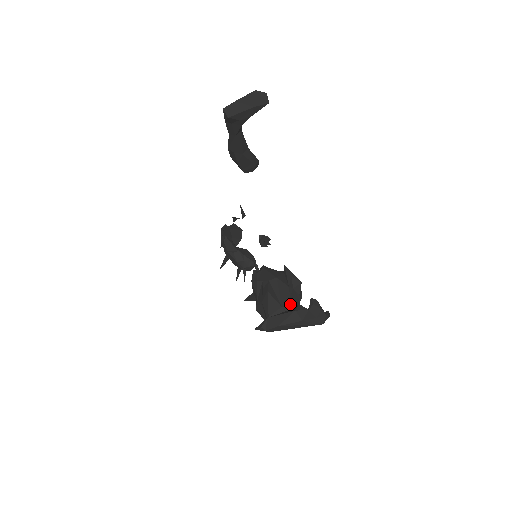
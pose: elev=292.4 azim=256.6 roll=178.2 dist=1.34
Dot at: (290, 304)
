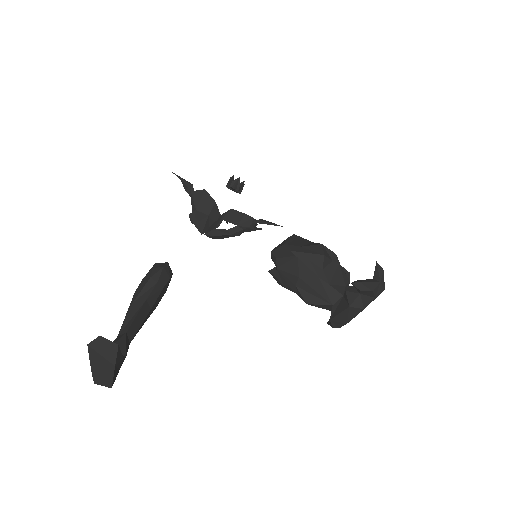
Dot at: (336, 293)
